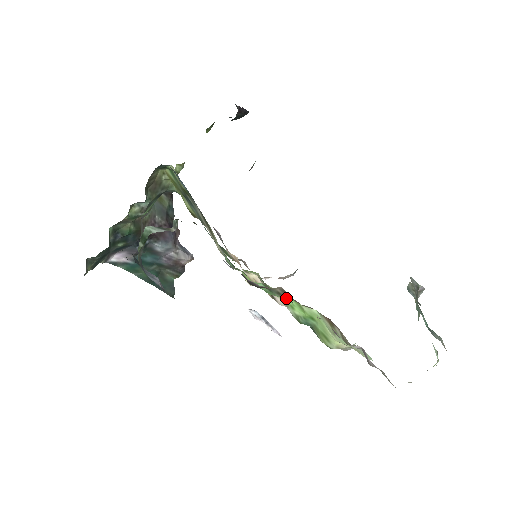
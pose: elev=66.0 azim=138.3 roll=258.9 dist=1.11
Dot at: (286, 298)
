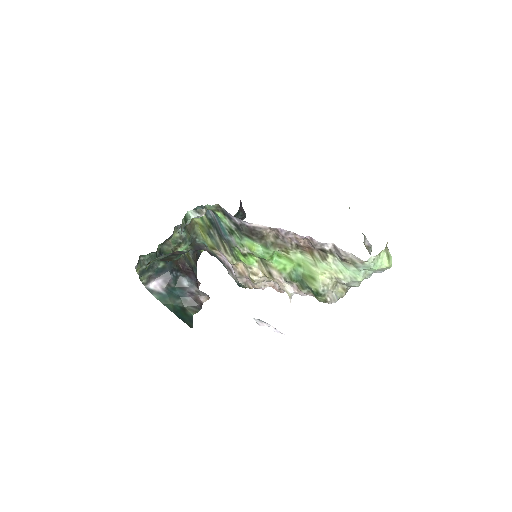
Dot at: (279, 264)
